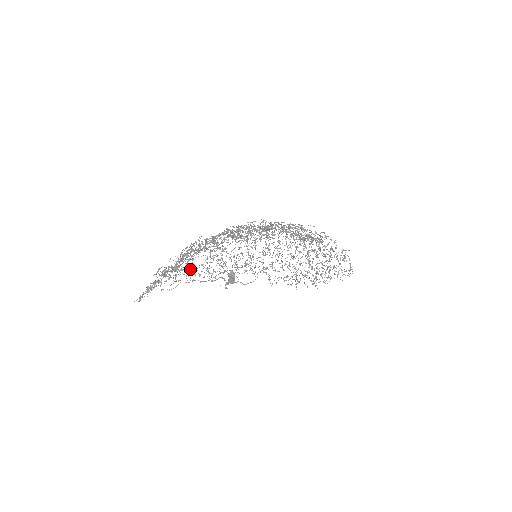
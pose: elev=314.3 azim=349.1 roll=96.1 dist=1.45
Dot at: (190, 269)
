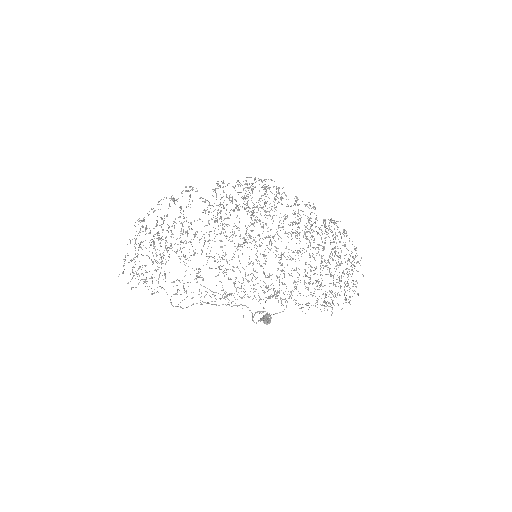
Dot at: occluded
